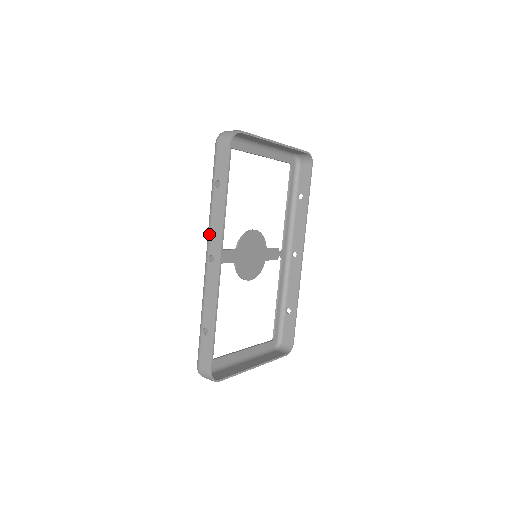
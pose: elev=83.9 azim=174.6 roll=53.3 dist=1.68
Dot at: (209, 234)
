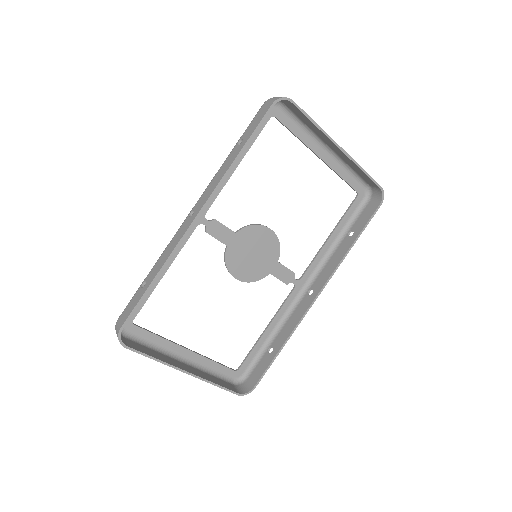
Dot at: (205, 189)
